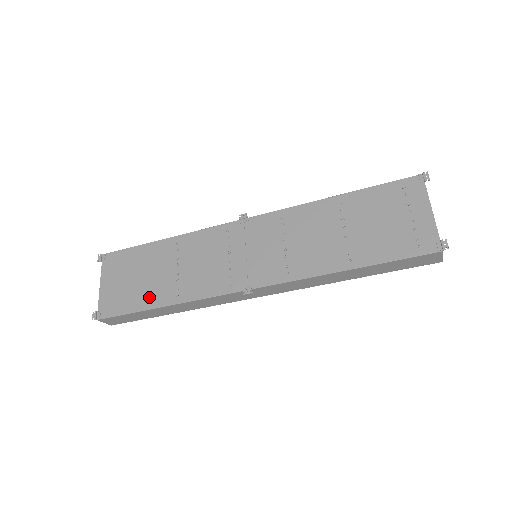
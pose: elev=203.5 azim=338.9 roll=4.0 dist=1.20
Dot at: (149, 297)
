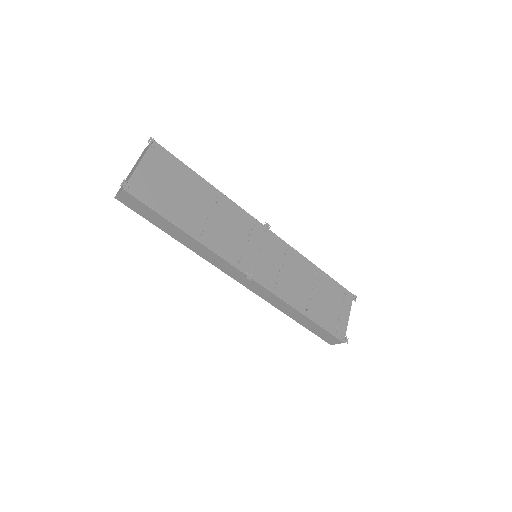
Dot at: (179, 215)
